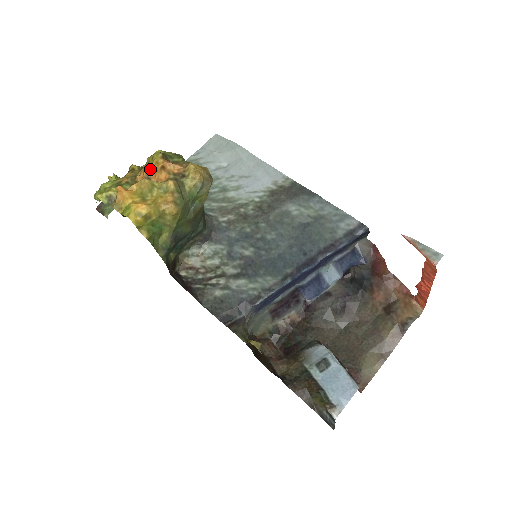
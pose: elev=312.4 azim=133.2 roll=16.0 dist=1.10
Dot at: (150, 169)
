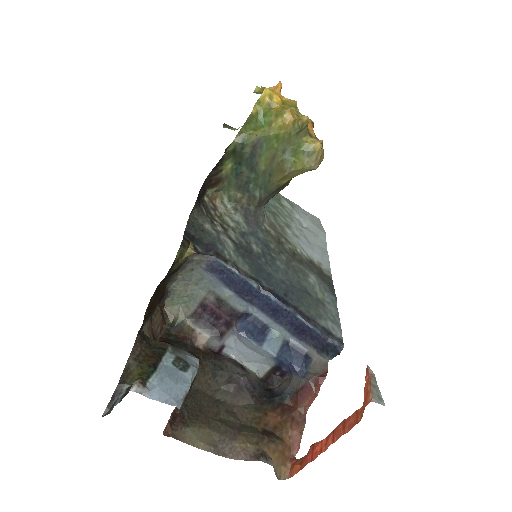
Dot at: occluded
